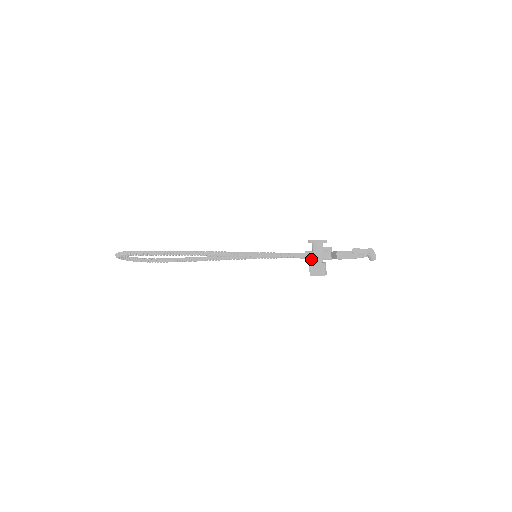
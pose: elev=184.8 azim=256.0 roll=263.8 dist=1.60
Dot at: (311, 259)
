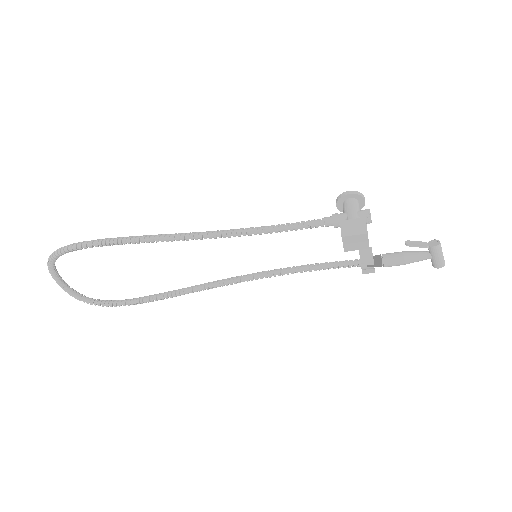
Dot at: occluded
